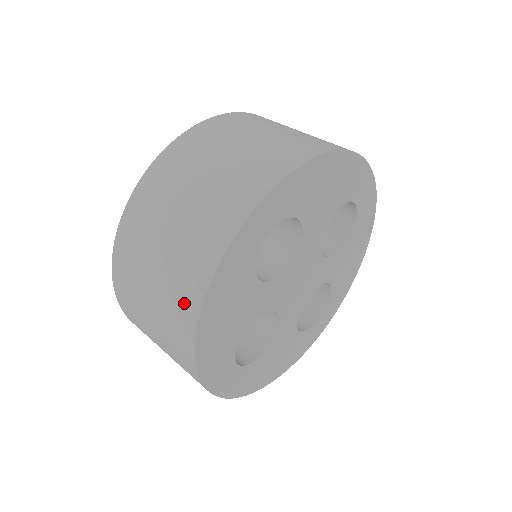
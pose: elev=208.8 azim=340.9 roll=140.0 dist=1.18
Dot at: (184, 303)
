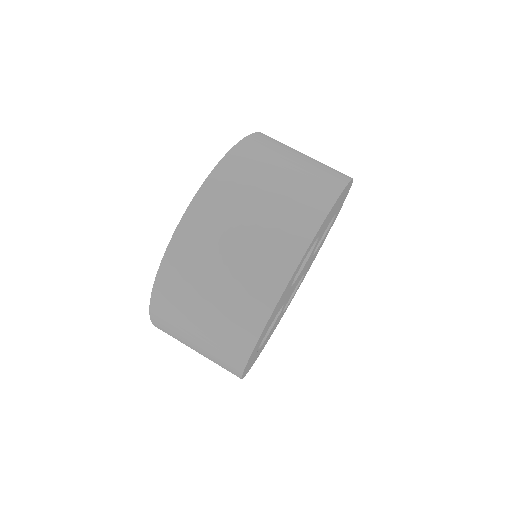
Dot at: (249, 314)
